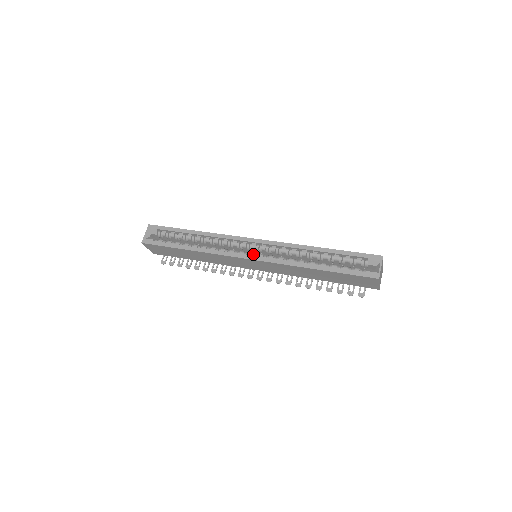
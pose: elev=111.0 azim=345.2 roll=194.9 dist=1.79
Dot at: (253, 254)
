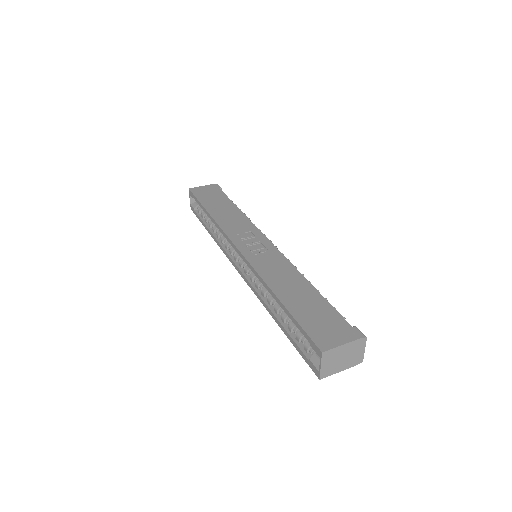
Dot at: (241, 265)
